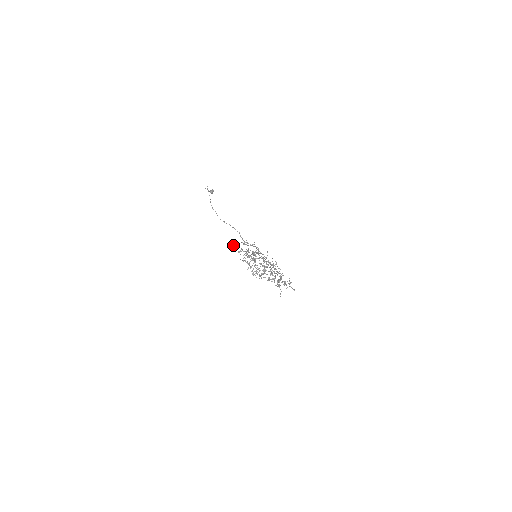
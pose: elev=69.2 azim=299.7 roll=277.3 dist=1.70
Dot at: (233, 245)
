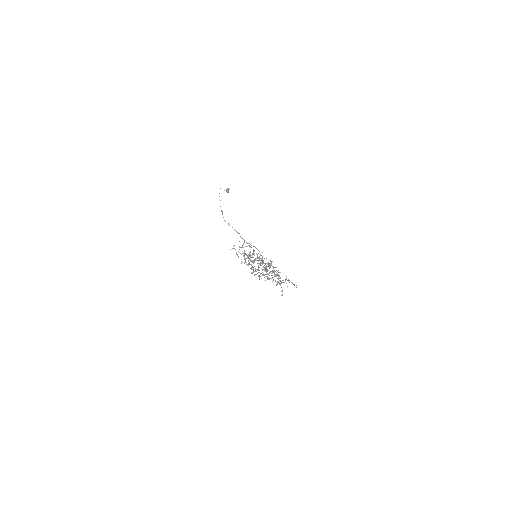
Dot at: occluded
